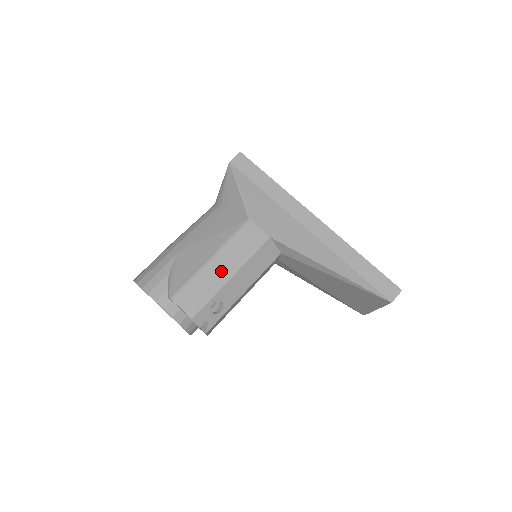
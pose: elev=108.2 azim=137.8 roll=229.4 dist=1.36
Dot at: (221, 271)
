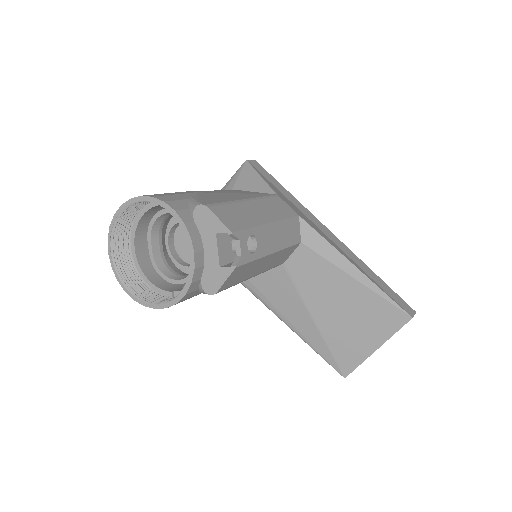
Dot at: (258, 213)
